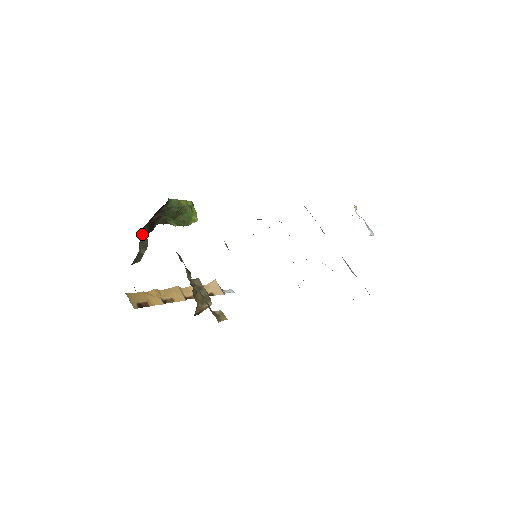
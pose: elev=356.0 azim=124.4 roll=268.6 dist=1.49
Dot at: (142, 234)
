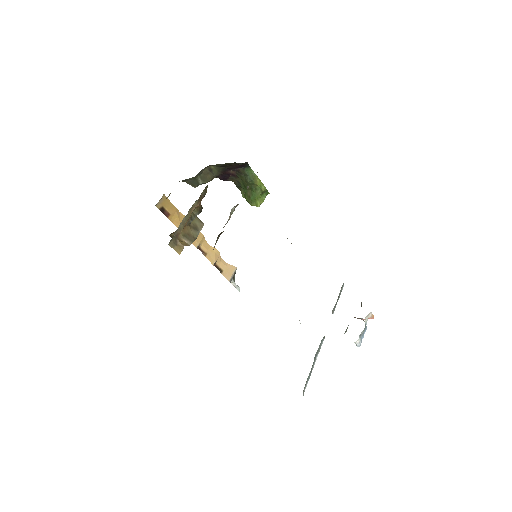
Dot at: (211, 169)
